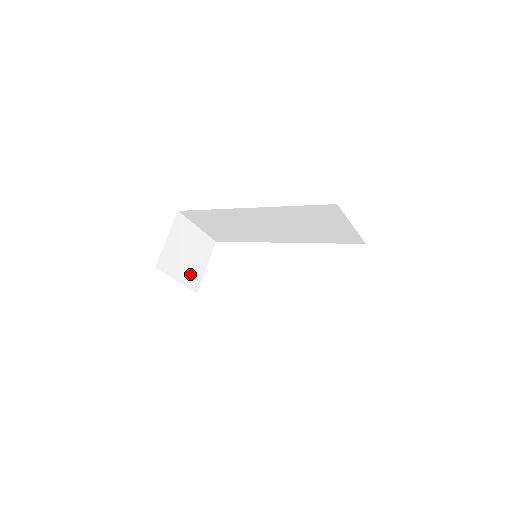
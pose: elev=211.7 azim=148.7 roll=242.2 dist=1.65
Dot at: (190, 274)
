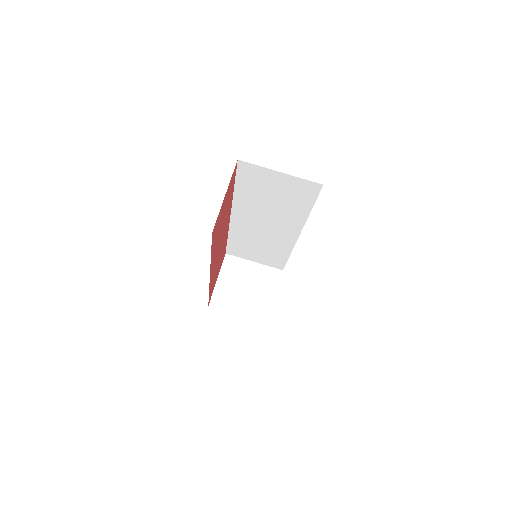
Dot at: (254, 306)
